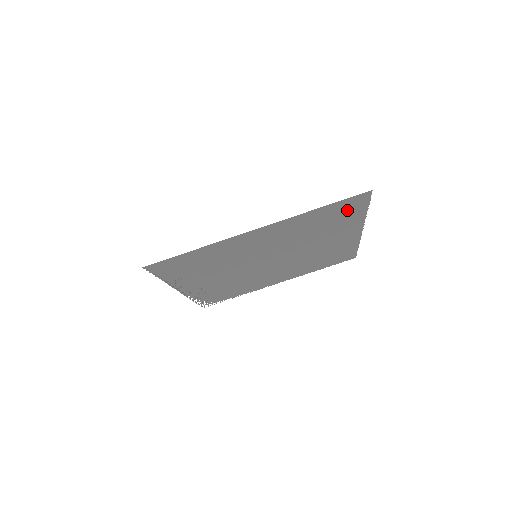
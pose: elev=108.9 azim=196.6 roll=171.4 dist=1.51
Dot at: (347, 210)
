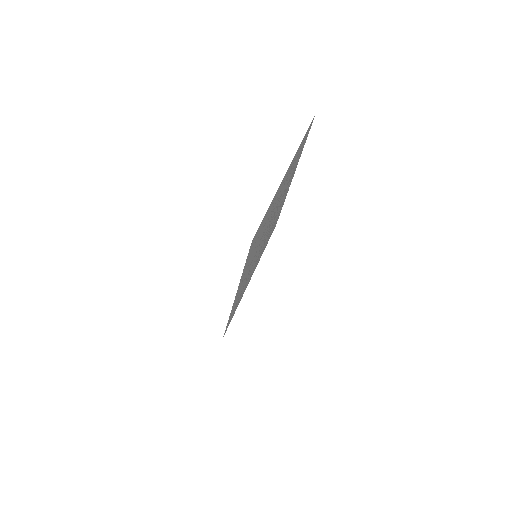
Dot at: (258, 233)
